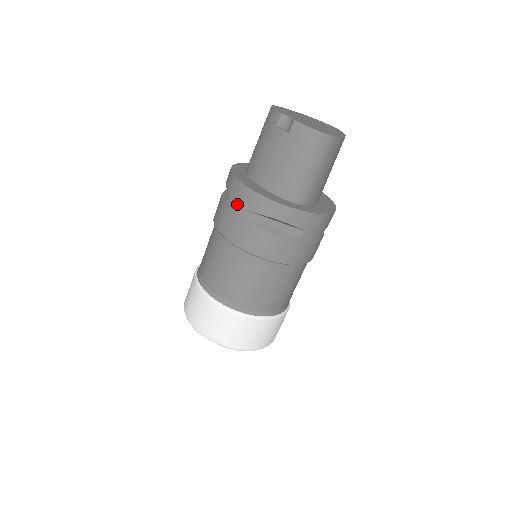
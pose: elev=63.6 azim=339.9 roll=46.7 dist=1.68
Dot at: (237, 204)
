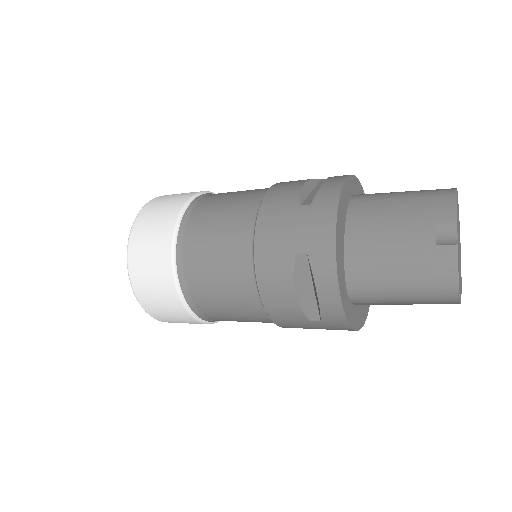
Dot at: (306, 226)
